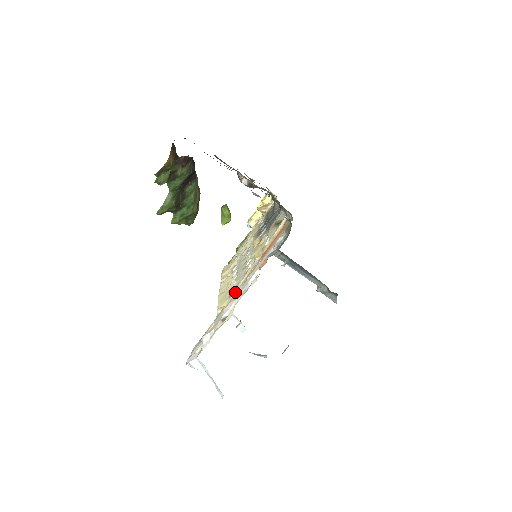
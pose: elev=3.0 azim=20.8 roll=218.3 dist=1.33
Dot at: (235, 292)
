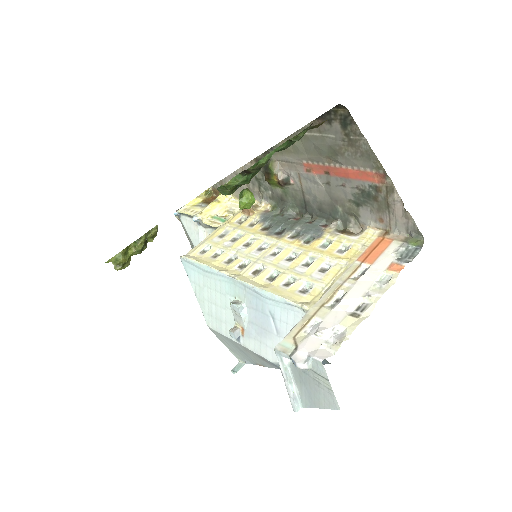
Dot at: (337, 289)
